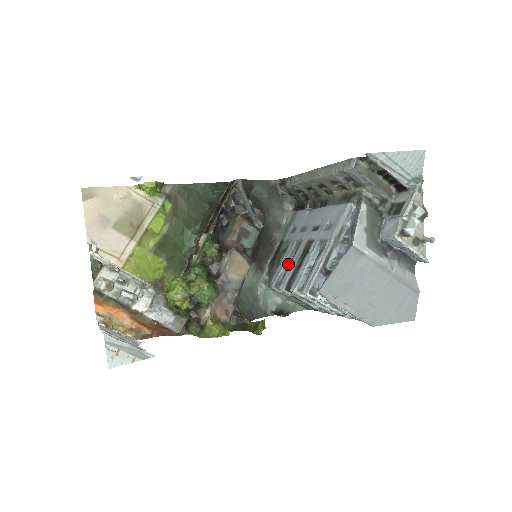
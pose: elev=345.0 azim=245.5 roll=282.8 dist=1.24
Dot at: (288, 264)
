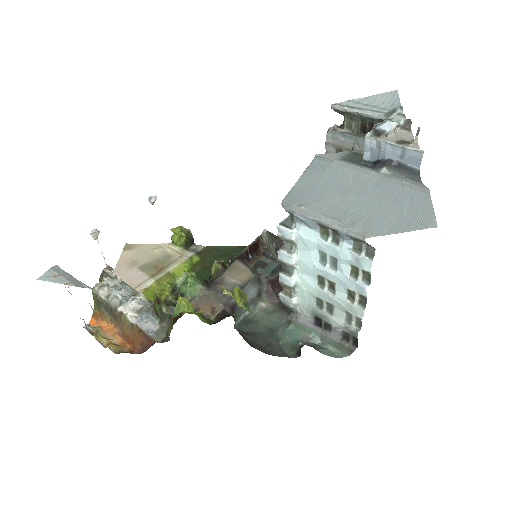
Dot at: occluded
